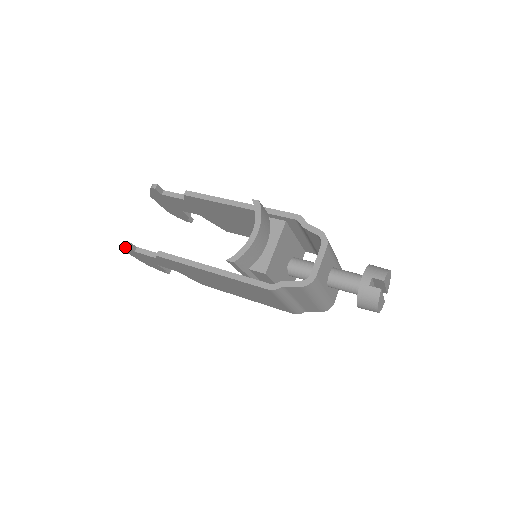
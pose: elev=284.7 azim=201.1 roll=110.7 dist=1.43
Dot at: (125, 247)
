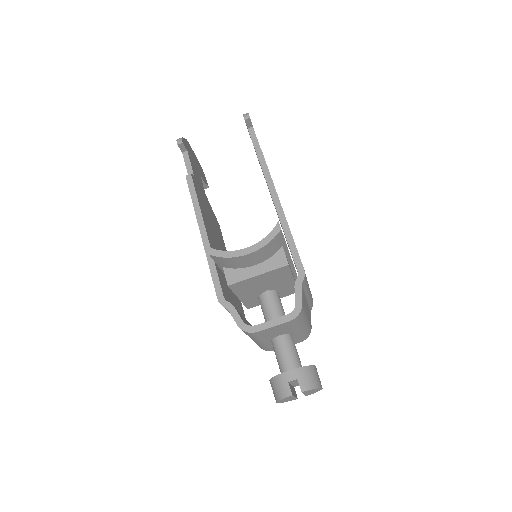
Dot at: occluded
